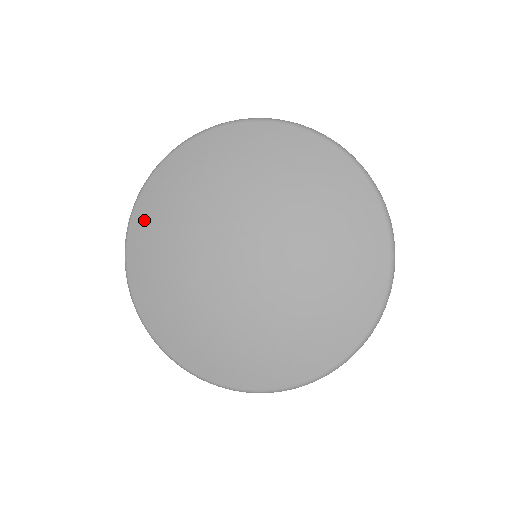
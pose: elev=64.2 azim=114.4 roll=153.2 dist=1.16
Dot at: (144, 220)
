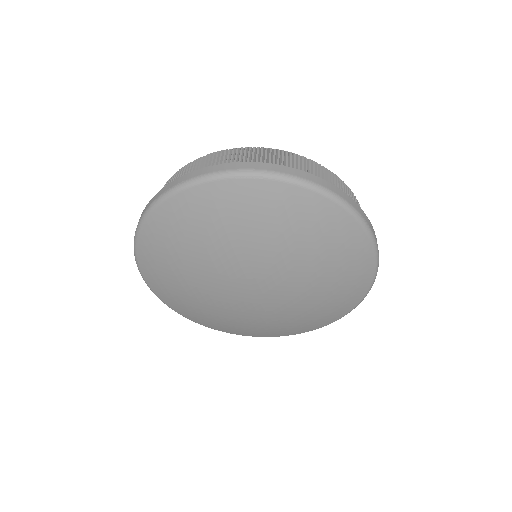
Dot at: (153, 245)
